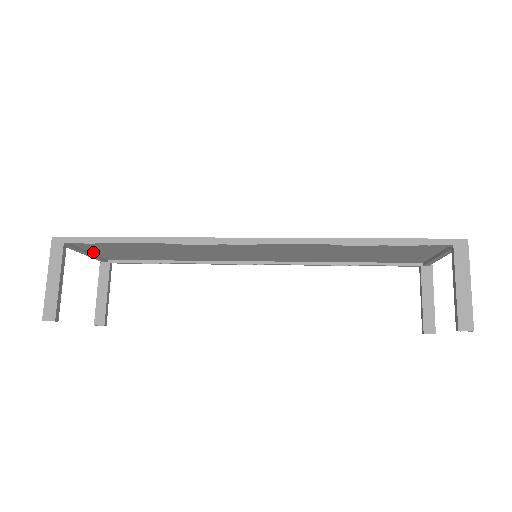
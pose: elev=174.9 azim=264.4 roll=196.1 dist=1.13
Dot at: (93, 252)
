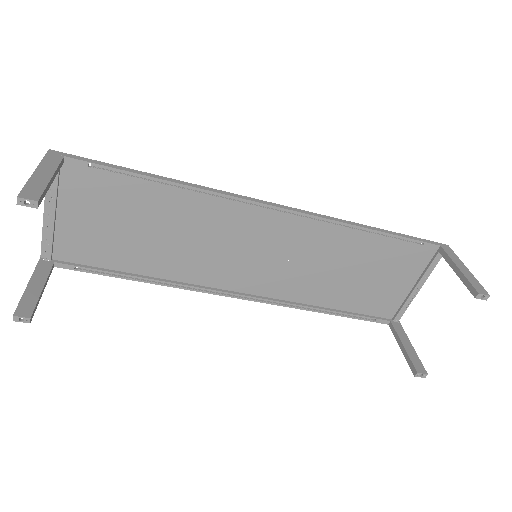
Dot at: (58, 219)
